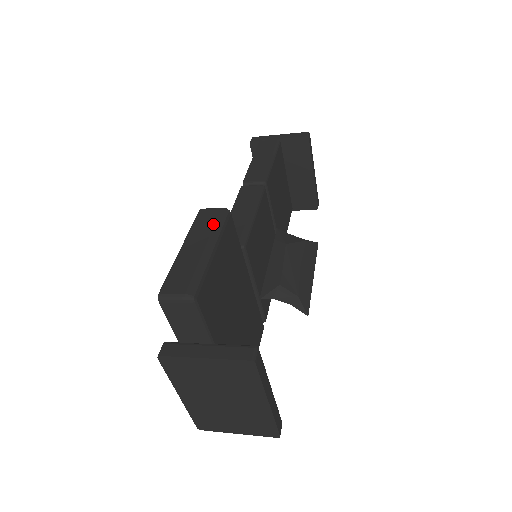
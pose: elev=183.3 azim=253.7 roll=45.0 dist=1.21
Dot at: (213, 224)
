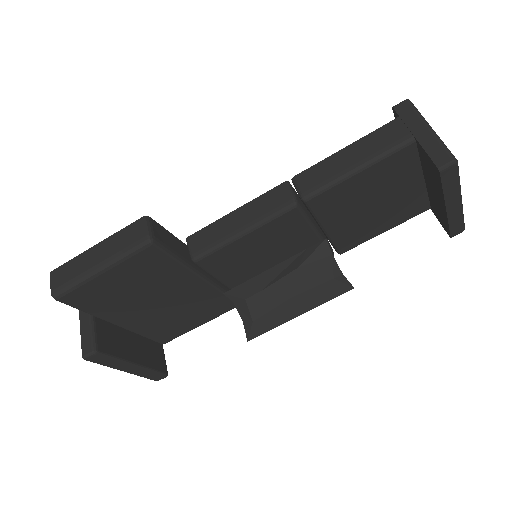
Dot at: (124, 246)
